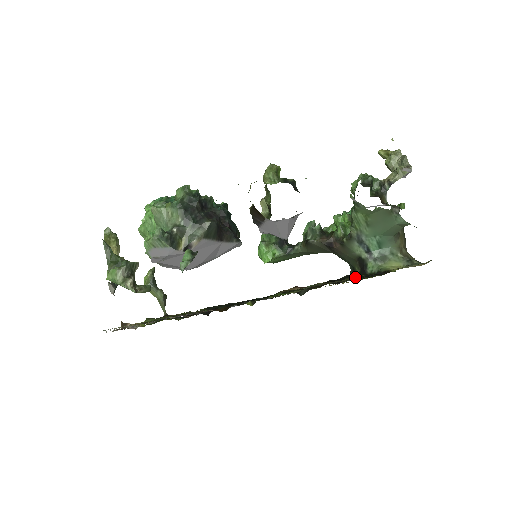
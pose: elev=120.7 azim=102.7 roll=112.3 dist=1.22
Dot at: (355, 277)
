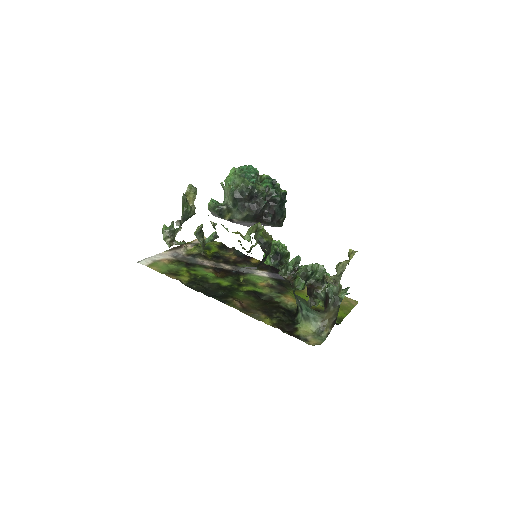
Dot at: (274, 319)
